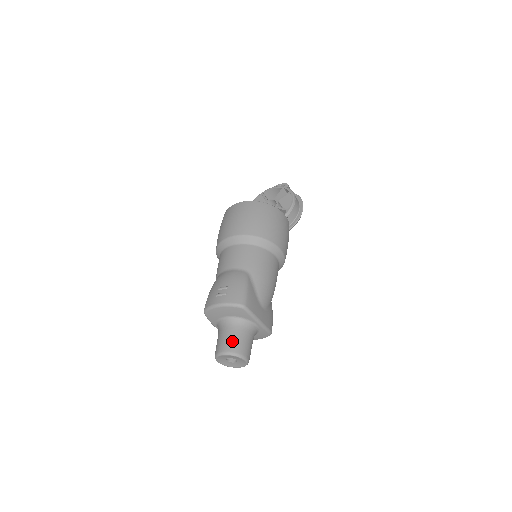
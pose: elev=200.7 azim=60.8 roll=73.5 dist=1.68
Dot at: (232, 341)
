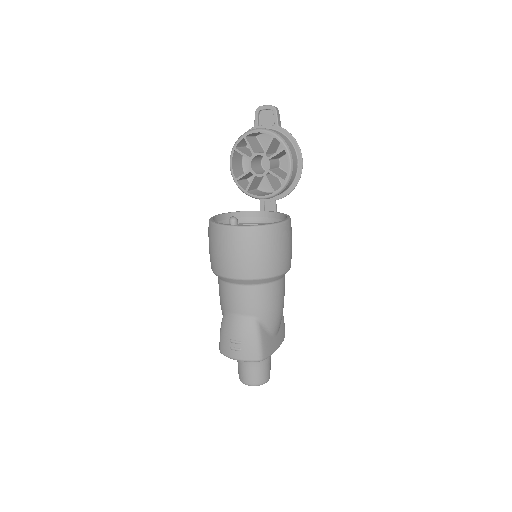
Dot at: (254, 376)
